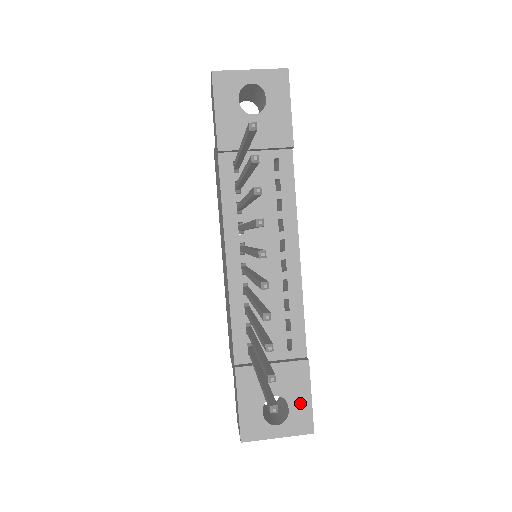
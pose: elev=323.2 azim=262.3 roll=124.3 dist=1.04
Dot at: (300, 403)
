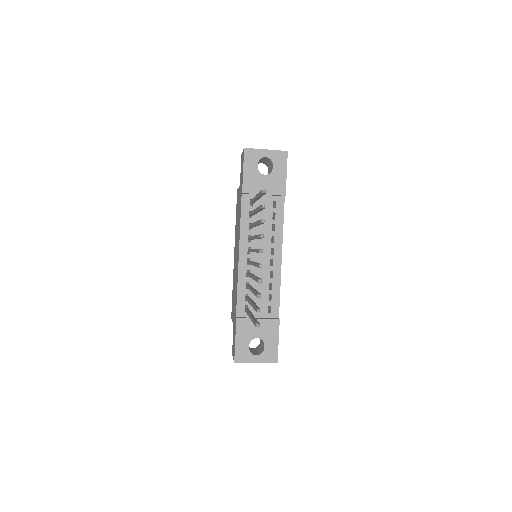
Dot at: (271, 344)
